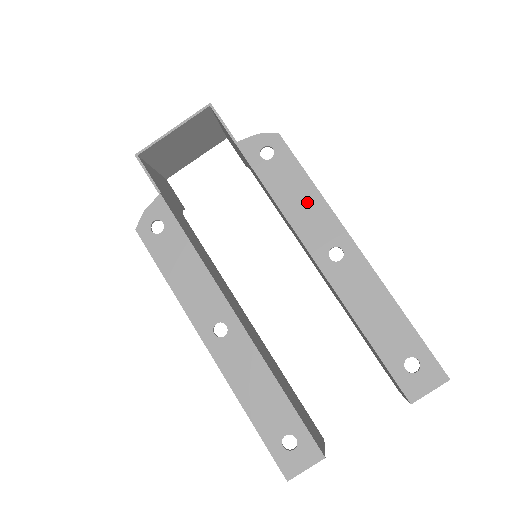
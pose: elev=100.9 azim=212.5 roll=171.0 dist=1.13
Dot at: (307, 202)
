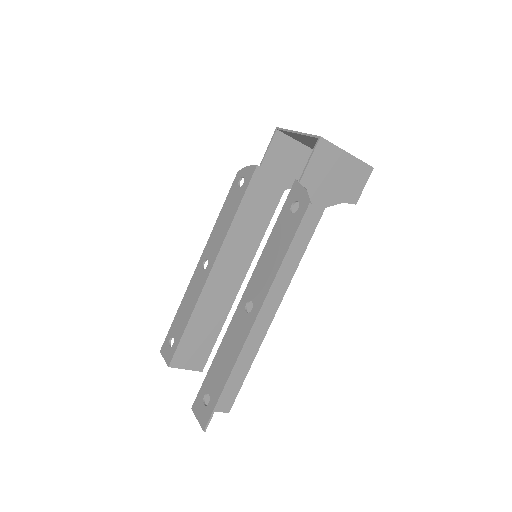
Dot at: (272, 262)
